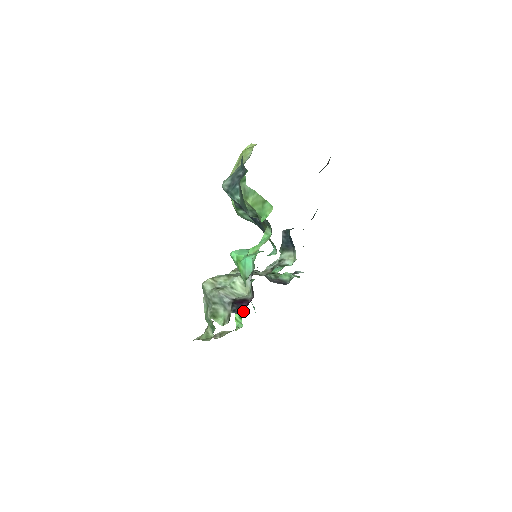
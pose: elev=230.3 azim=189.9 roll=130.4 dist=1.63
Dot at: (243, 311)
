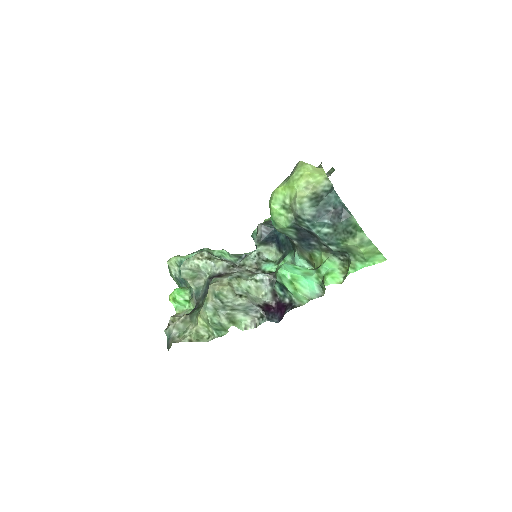
Dot at: (189, 293)
